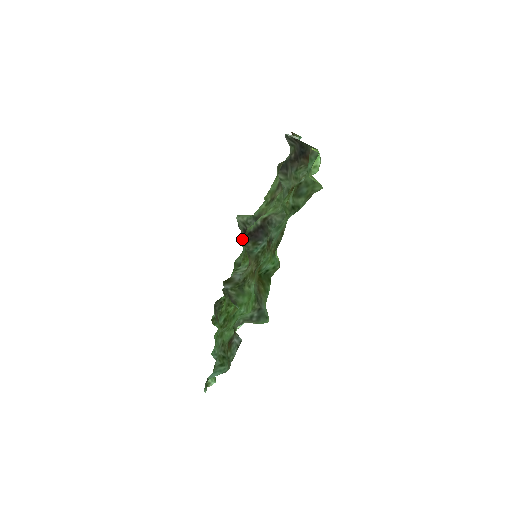
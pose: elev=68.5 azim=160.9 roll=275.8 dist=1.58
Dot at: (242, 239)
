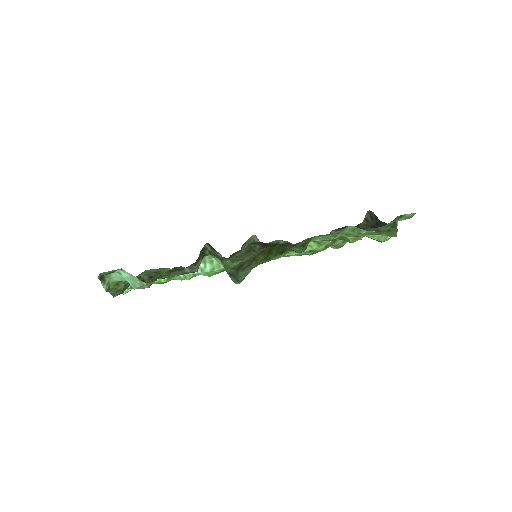
Dot at: occluded
